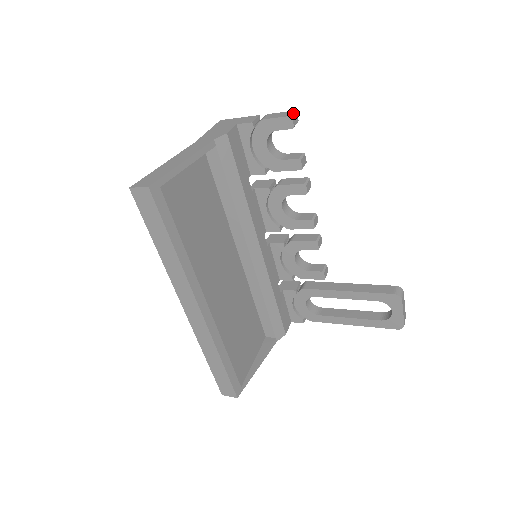
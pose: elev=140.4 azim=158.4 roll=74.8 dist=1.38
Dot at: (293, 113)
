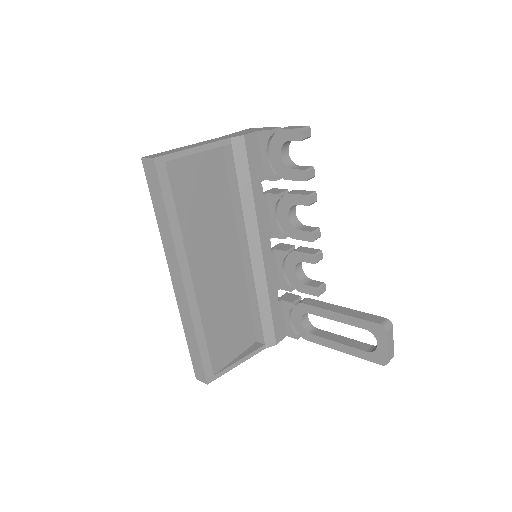
Dot at: (306, 127)
